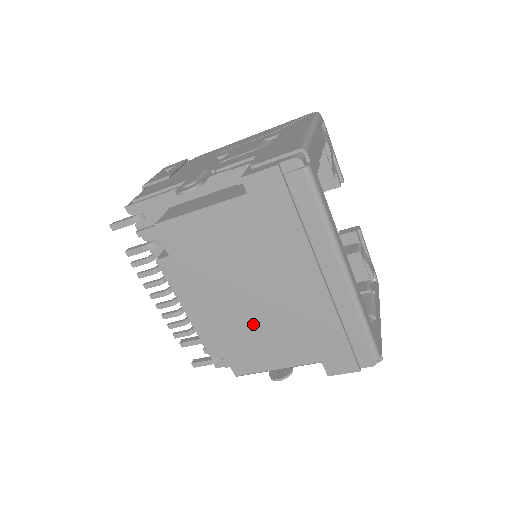
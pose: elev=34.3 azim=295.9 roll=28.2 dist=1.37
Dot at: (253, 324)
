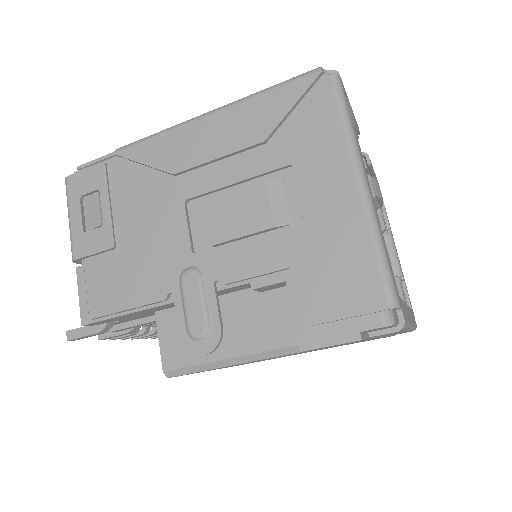
Dot at: occluded
